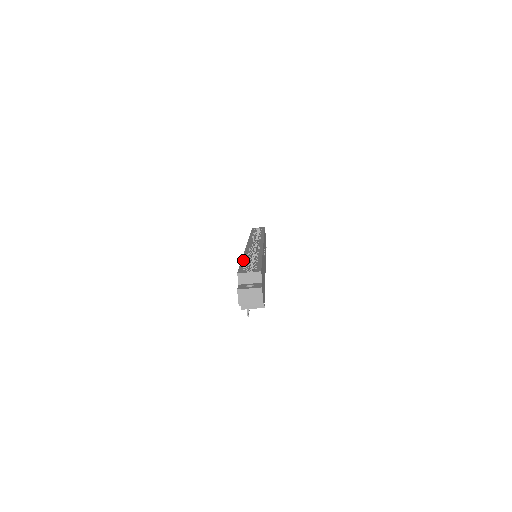
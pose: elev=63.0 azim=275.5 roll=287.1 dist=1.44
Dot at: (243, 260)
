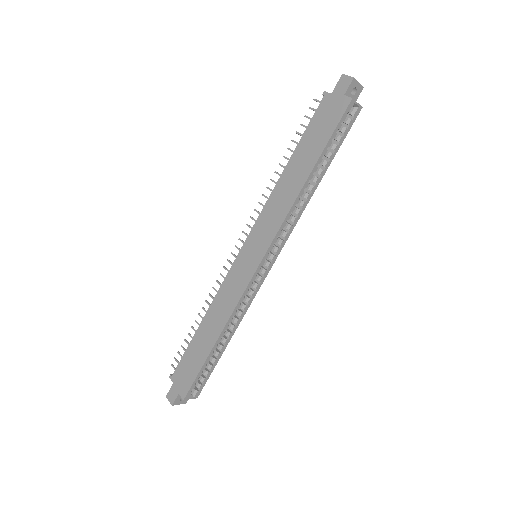
Dot at: (209, 357)
